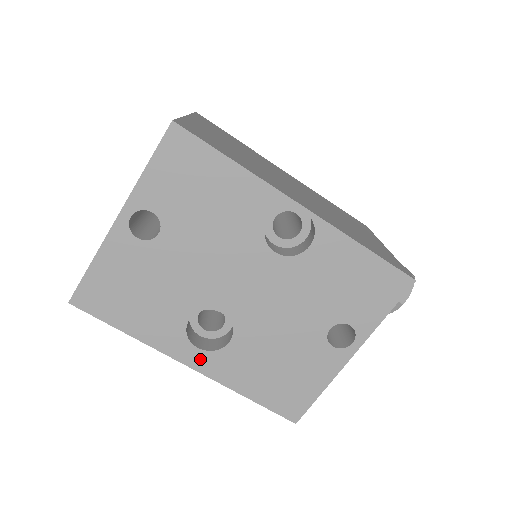
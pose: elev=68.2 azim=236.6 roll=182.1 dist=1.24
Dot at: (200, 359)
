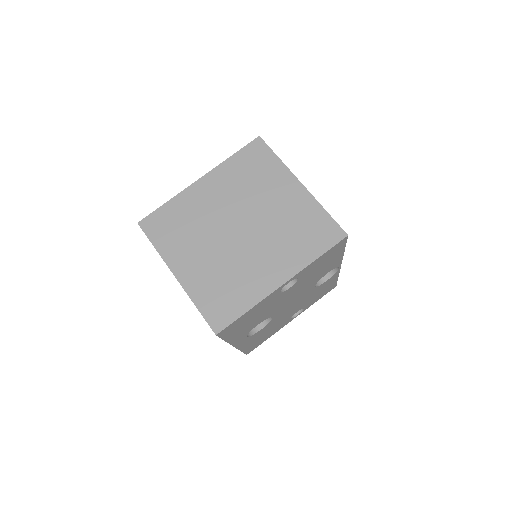
Dot at: (243, 341)
